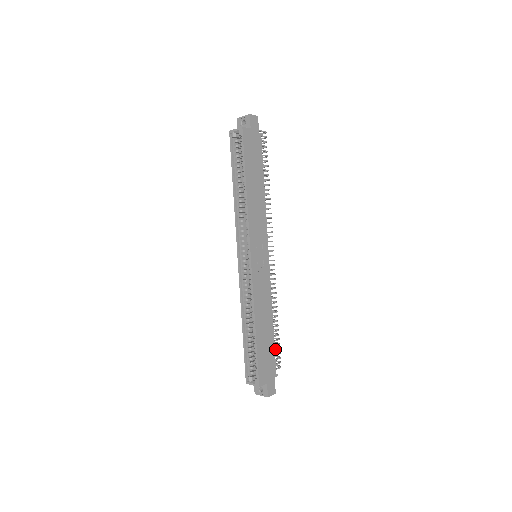
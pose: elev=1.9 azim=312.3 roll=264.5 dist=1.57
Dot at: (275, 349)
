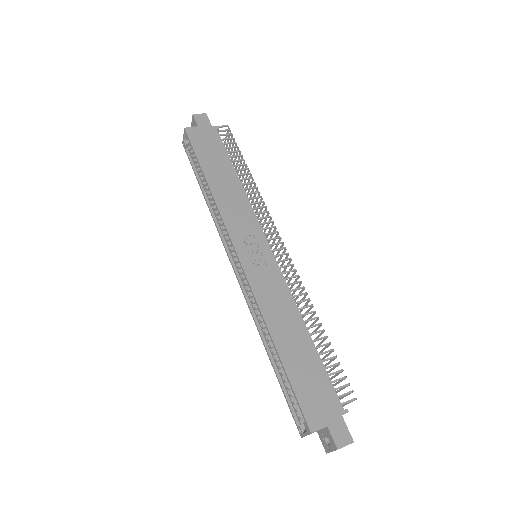
Dot at: occluded
